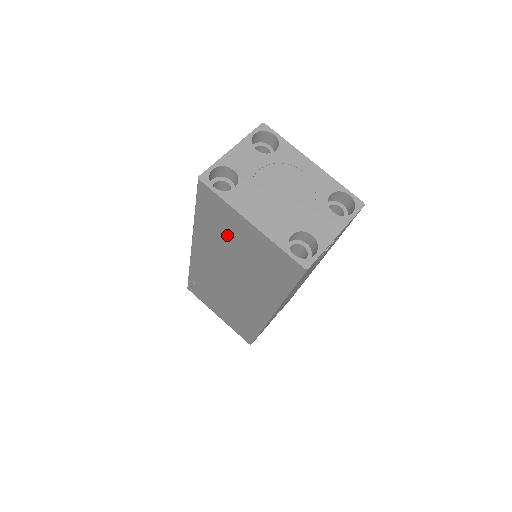
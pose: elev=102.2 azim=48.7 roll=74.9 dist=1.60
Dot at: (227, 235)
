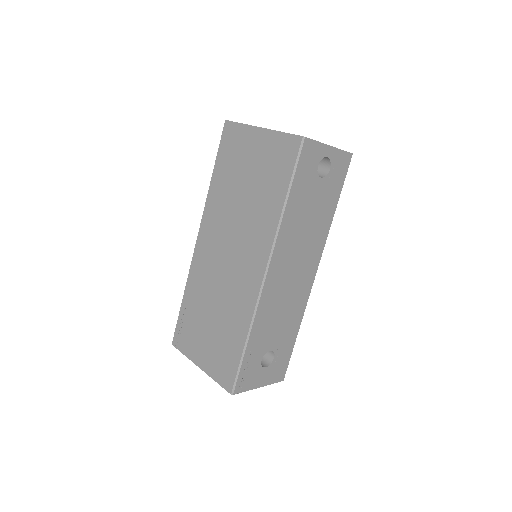
Dot at: (237, 171)
